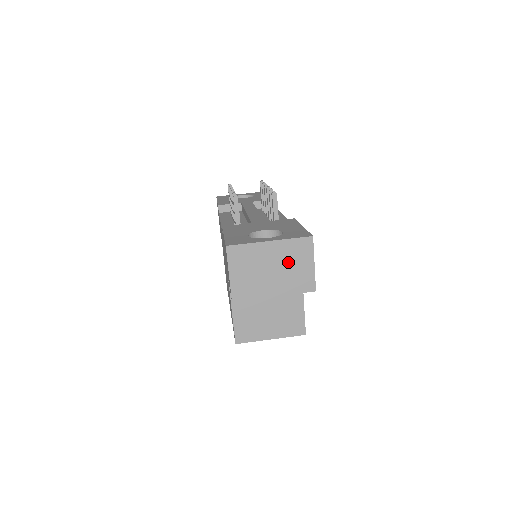
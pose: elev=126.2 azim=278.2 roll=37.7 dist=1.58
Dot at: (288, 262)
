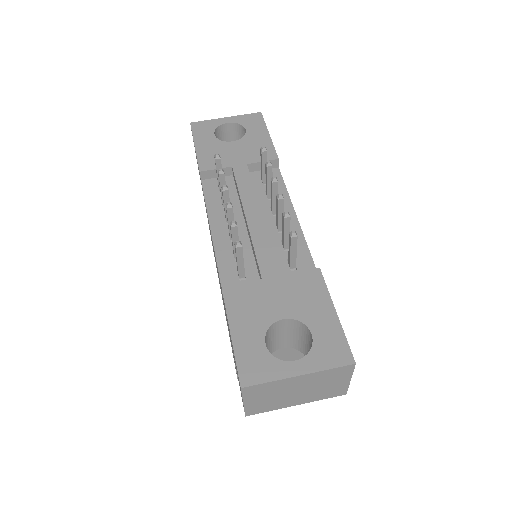
Dot at: (319, 384)
